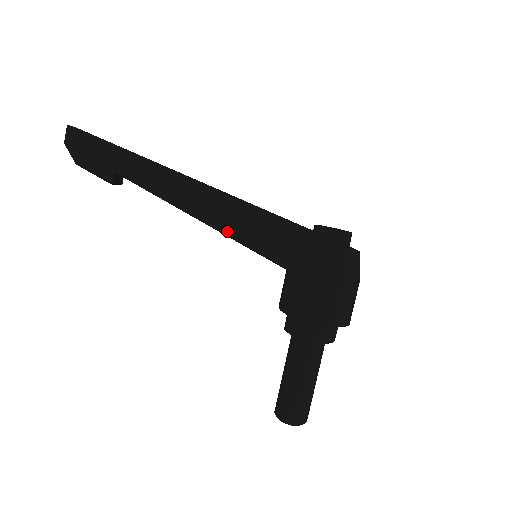
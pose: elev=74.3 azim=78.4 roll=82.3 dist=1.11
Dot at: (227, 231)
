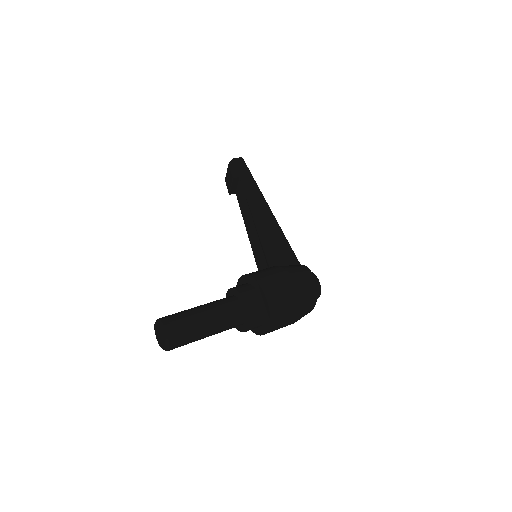
Dot at: (259, 227)
